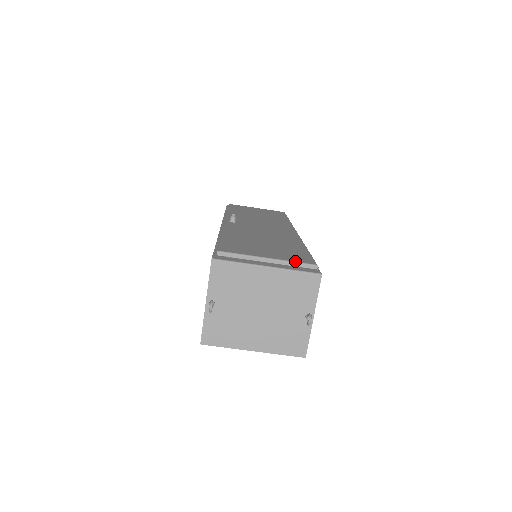
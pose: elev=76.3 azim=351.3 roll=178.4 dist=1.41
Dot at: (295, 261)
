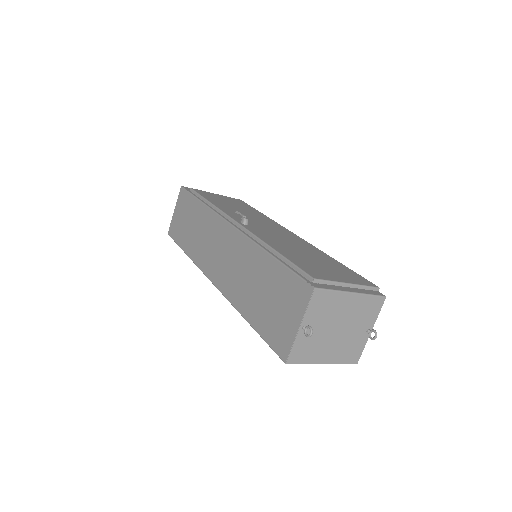
Dot at: (365, 285)
